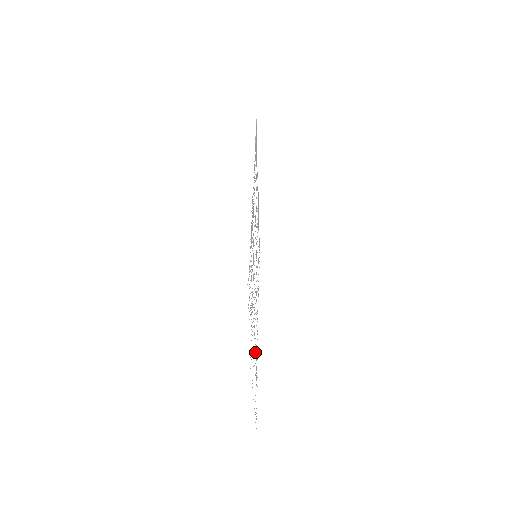
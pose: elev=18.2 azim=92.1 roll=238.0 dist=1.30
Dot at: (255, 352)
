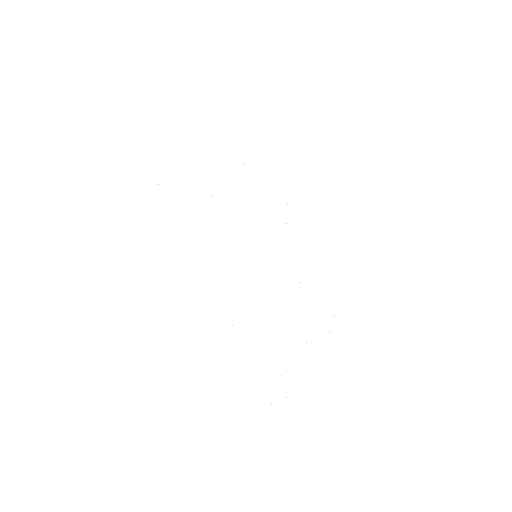
Dot at: occluded
